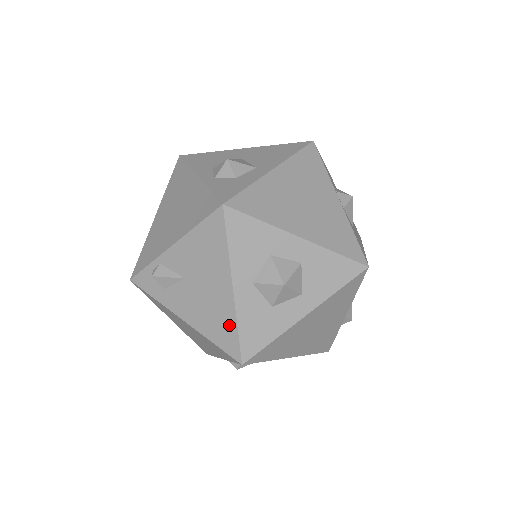
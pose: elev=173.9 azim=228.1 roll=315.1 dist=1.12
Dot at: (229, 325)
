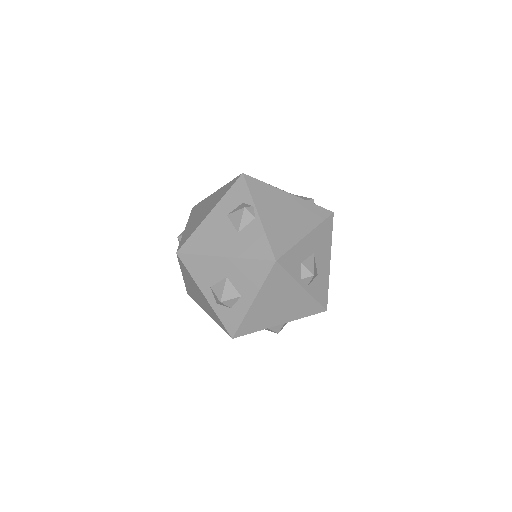
Dot at: occluded
